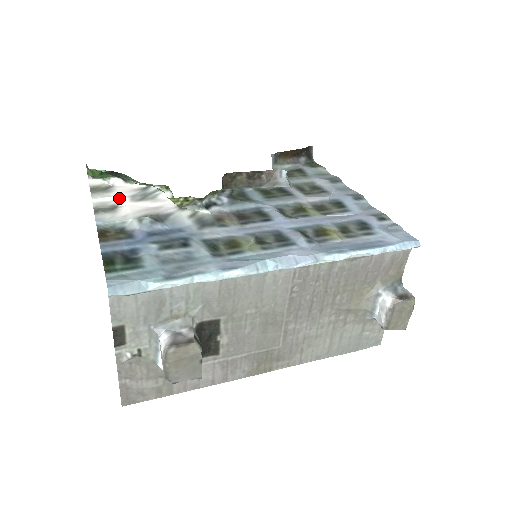
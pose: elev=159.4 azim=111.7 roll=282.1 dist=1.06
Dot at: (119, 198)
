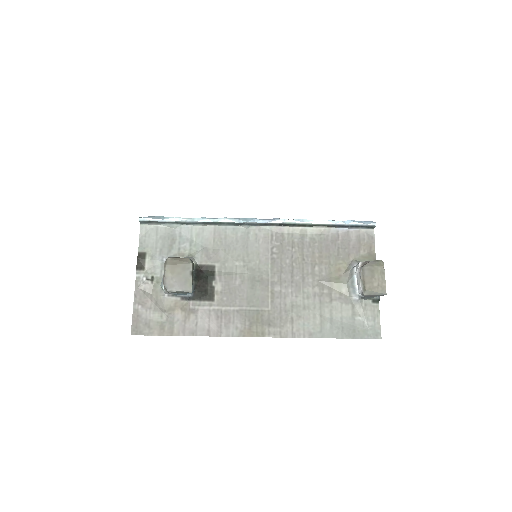
Dot at: occluded
